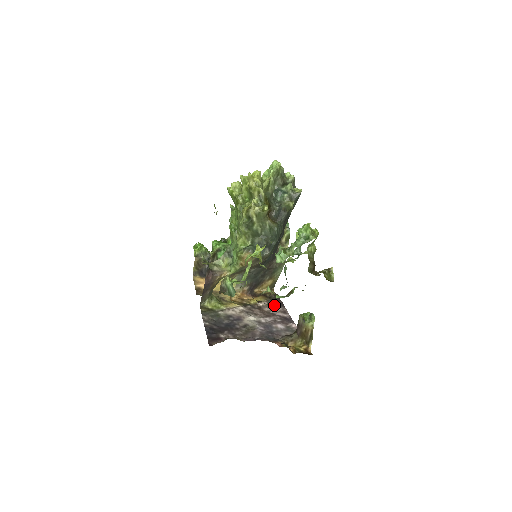
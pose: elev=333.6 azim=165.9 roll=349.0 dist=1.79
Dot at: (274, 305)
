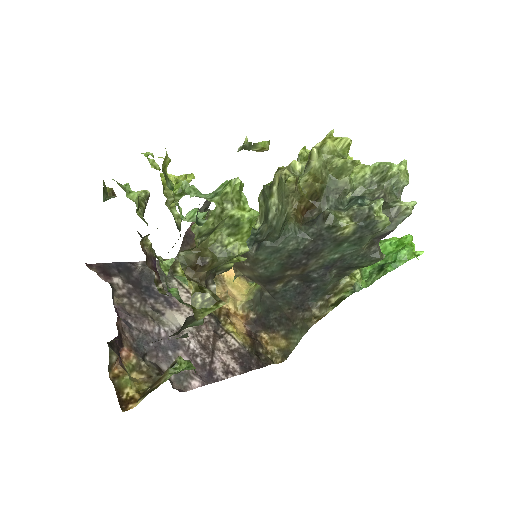
Dot at: (238, 356)
